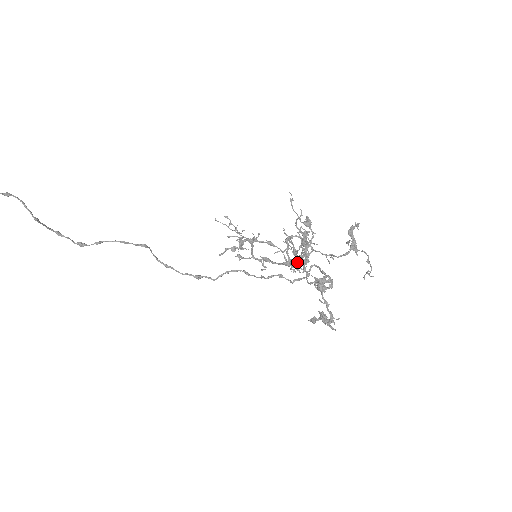
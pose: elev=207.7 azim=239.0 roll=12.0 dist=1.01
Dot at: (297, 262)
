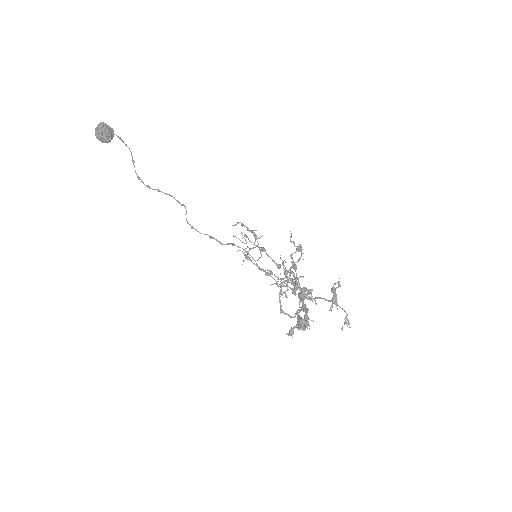
Dot at: (286, 286)
